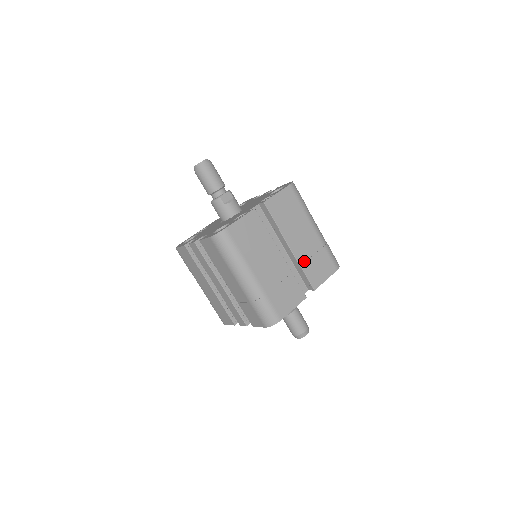
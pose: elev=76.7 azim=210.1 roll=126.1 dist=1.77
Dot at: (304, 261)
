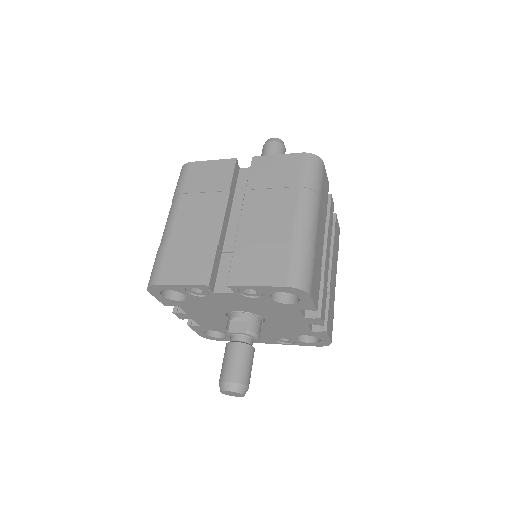
Dot at: (245, 242)
